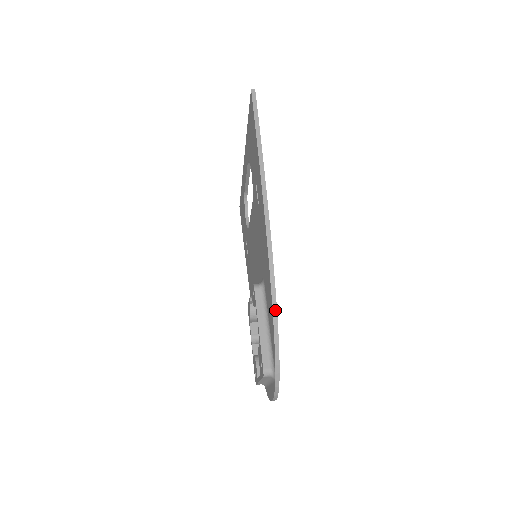
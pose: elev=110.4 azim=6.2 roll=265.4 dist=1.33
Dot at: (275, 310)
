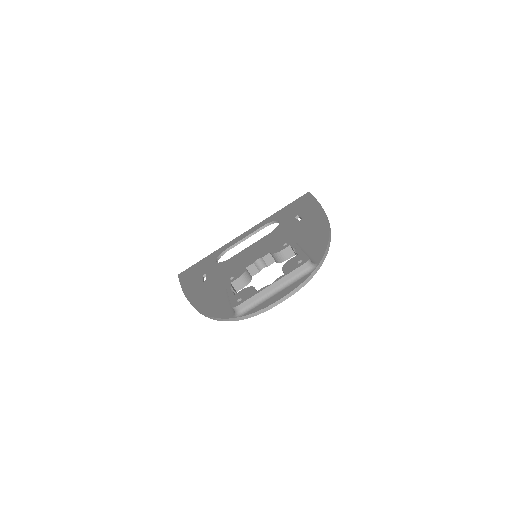
Dot at: (330, 238)
